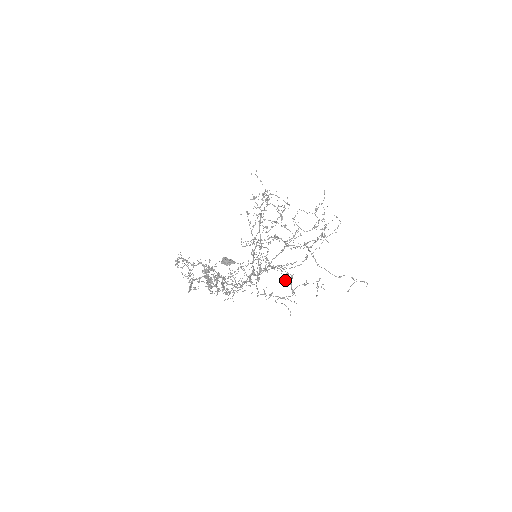
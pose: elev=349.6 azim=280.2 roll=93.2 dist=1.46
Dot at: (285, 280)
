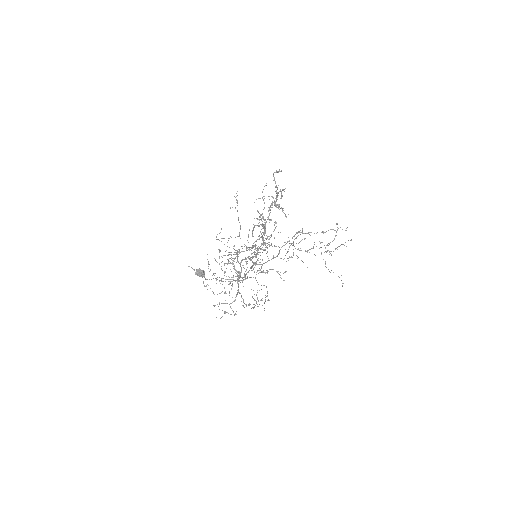
Dot at: (281, 278)
